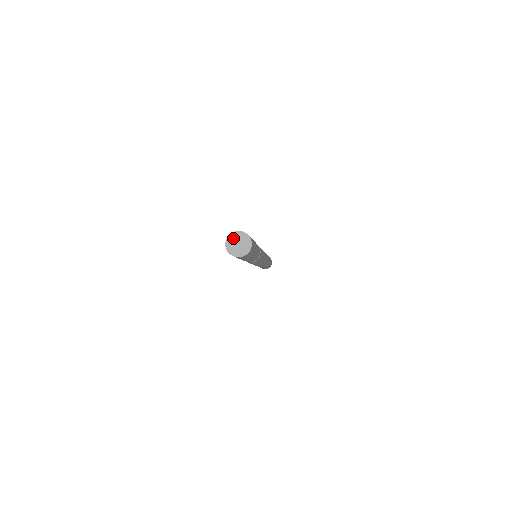
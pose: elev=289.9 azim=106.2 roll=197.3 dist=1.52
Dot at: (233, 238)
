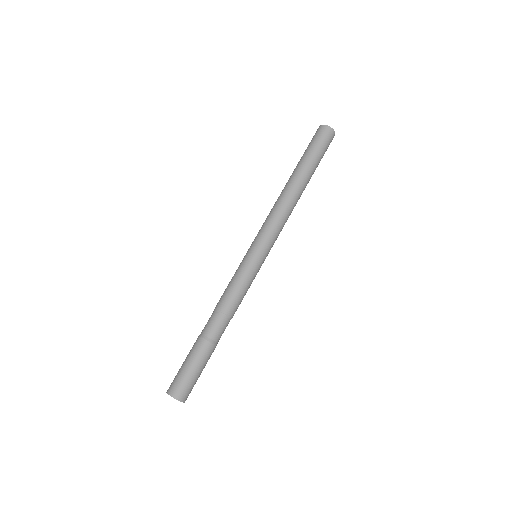
Dot at: (171, 395)
